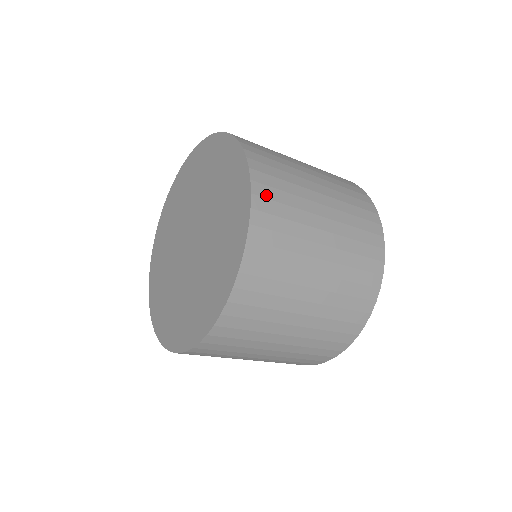
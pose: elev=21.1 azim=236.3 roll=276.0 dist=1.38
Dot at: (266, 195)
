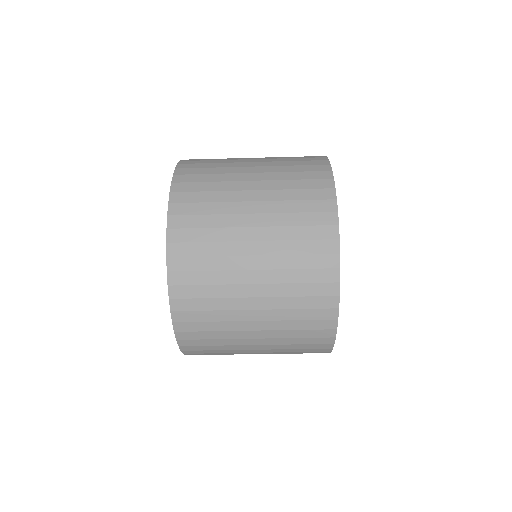
Dot at: (196, 159)
